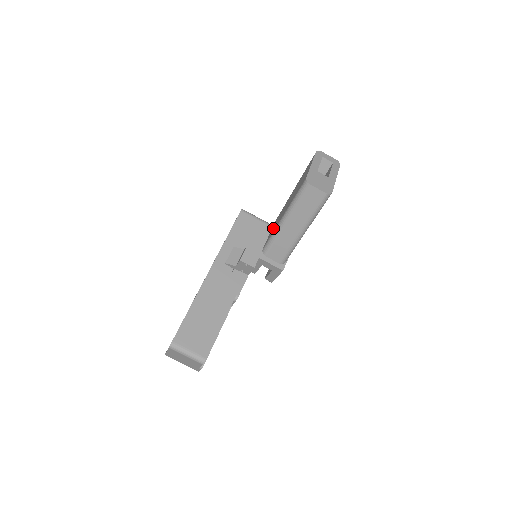
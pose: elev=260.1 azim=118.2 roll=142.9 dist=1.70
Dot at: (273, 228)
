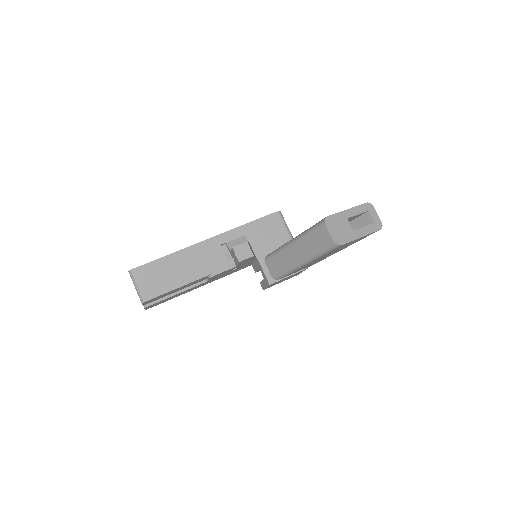
Dot at: occluded
